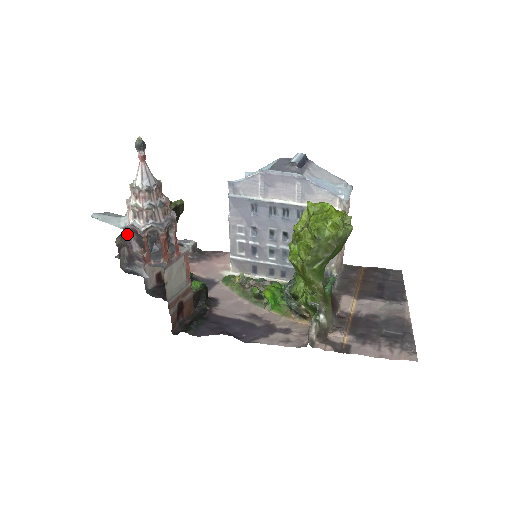
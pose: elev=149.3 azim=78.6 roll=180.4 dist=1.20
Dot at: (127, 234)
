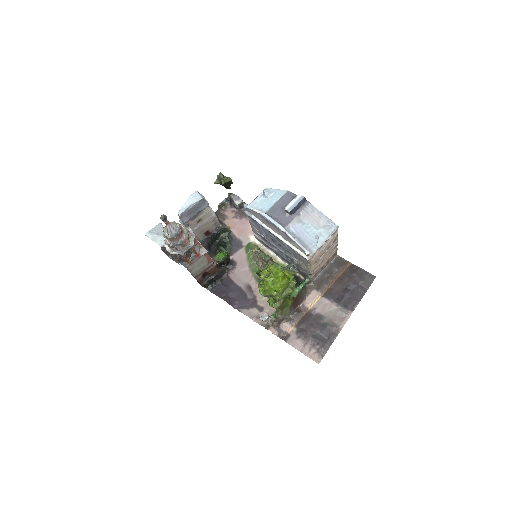
Dot at: occluded
